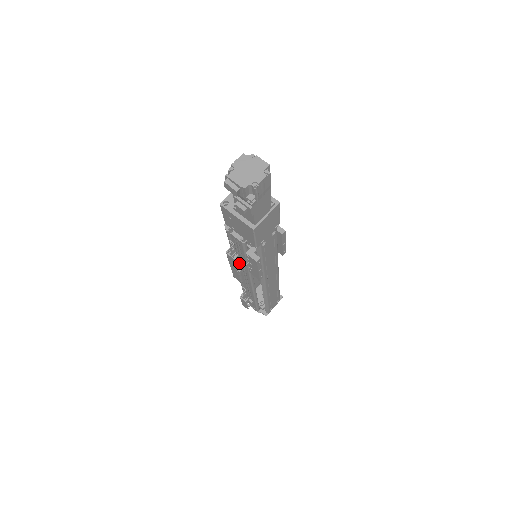
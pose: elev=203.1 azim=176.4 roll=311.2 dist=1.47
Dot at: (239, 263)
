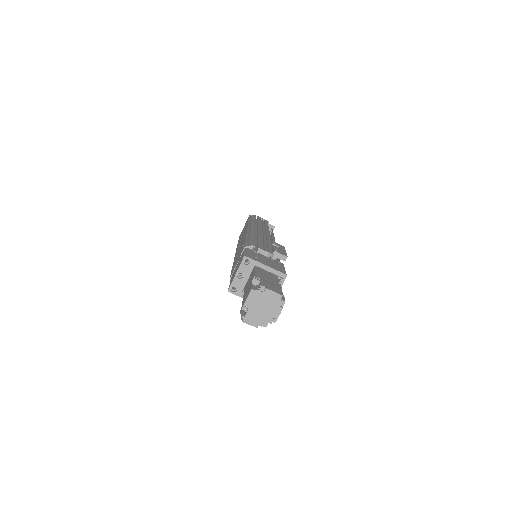
Dot at: occluded
